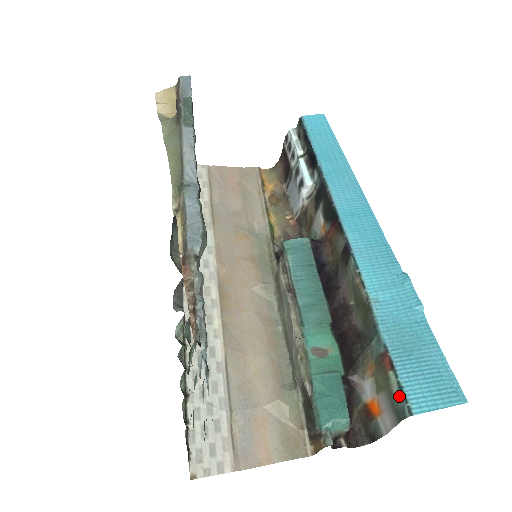
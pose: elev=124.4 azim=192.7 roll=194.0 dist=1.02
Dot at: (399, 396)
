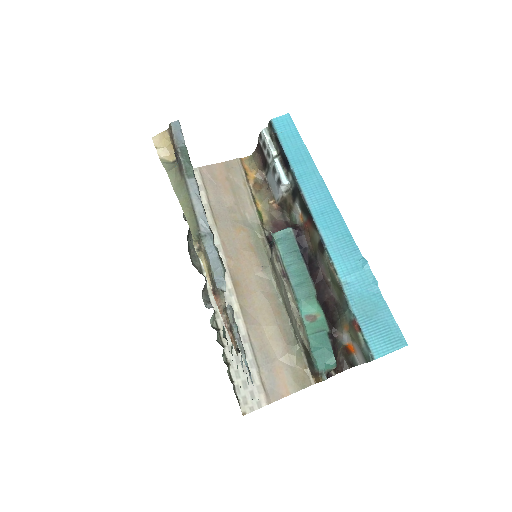
Dot at: (365, 348)
